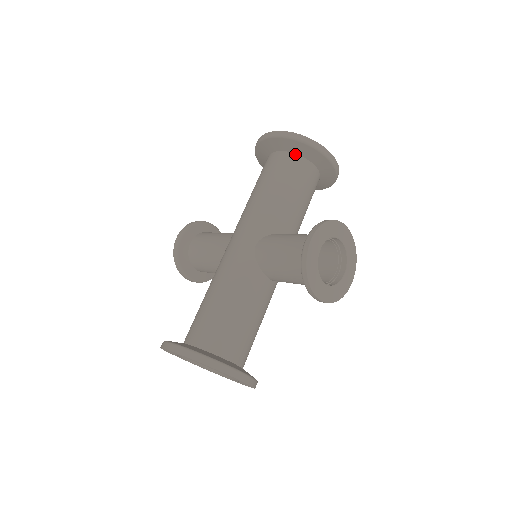
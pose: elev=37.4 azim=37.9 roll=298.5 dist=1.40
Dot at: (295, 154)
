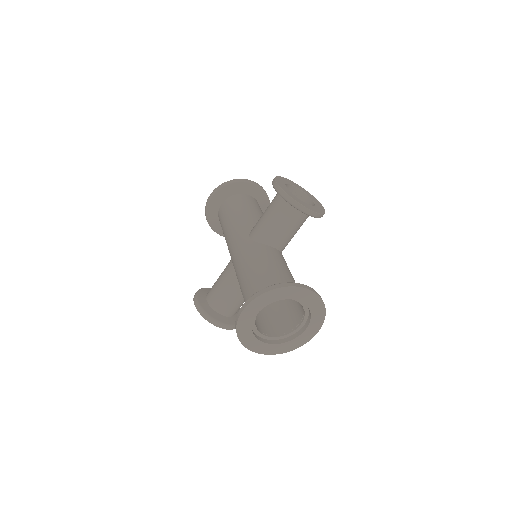
Dot at: (233, 196)
